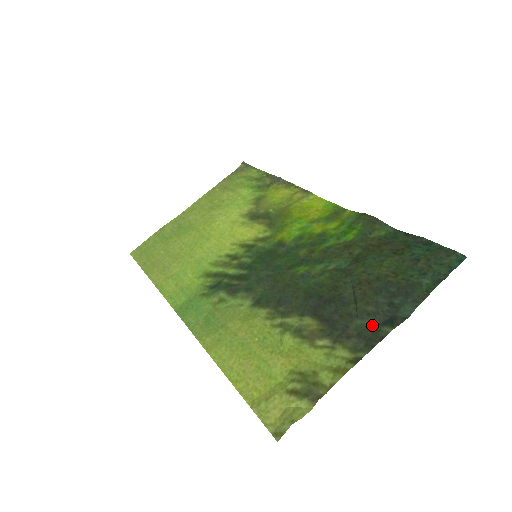
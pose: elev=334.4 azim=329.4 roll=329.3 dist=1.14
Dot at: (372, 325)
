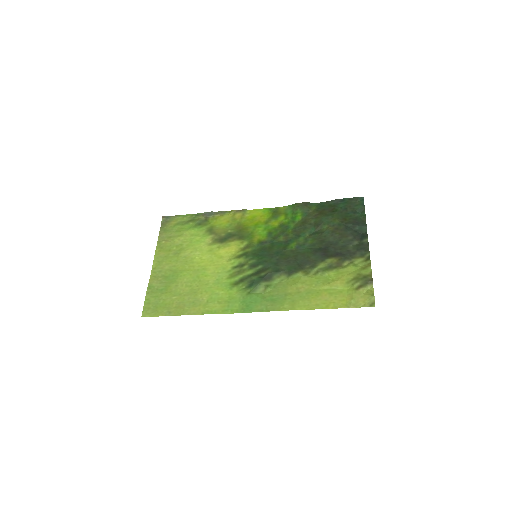
Dot at: (358, 243)
